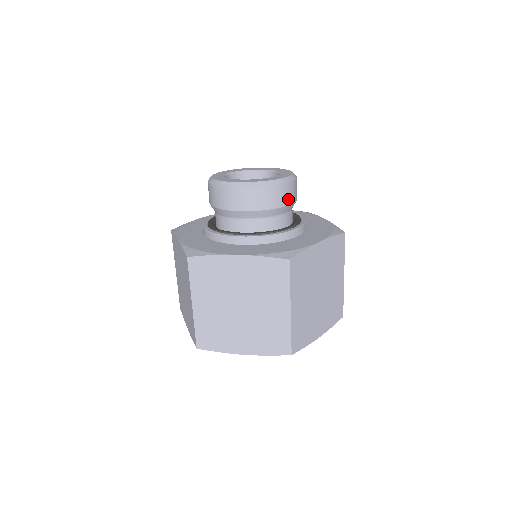
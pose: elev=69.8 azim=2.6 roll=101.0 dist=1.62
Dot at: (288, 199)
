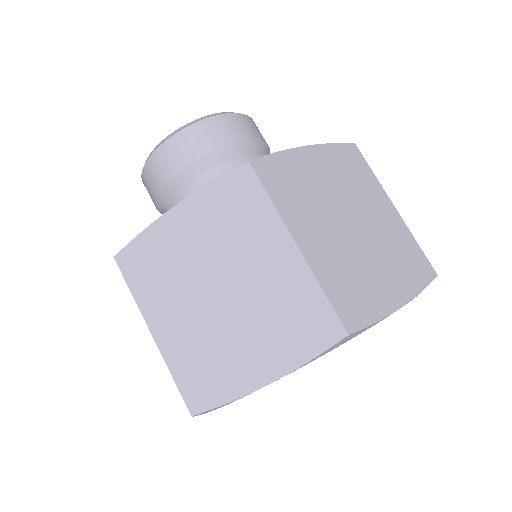
Dot at: occluded
